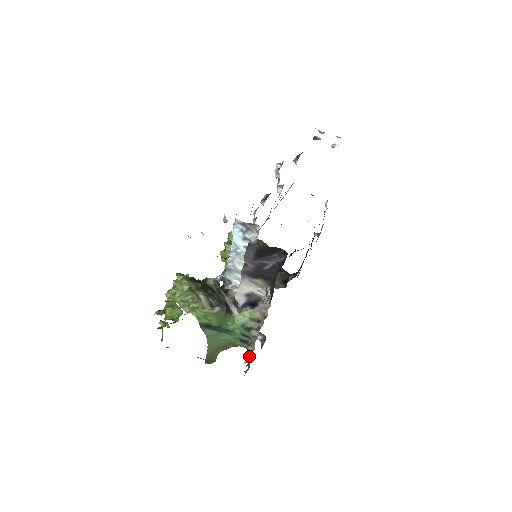
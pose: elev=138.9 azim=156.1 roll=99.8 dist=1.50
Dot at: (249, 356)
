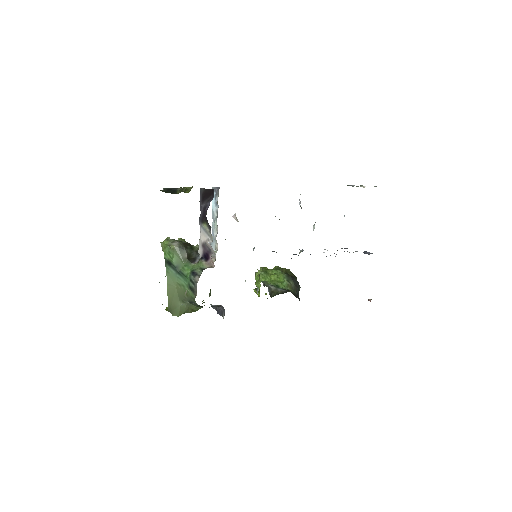
Dot at: occluded
